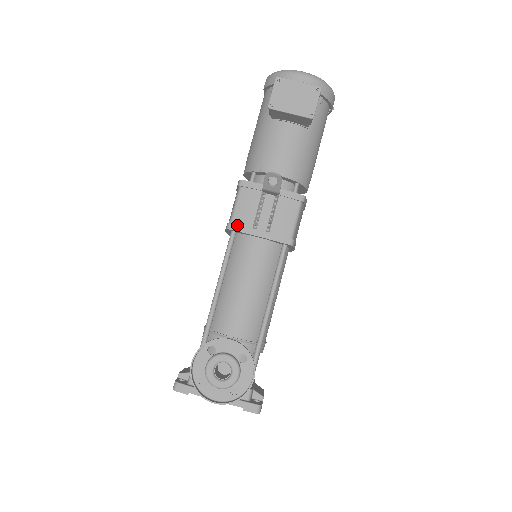
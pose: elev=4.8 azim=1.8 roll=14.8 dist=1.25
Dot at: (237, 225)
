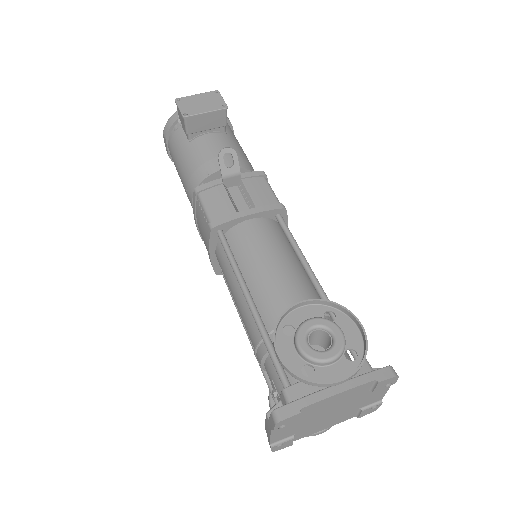
Dot at: (220, 219)
